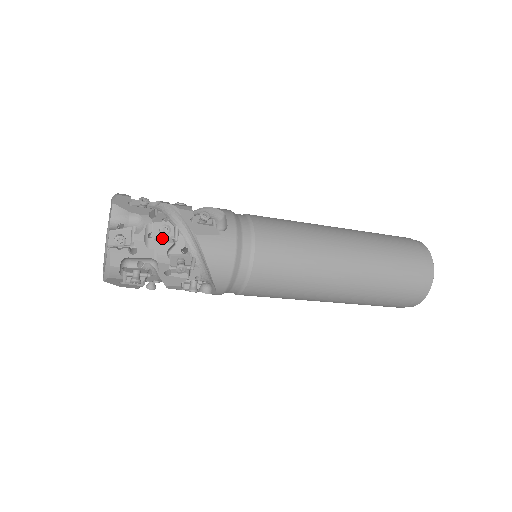
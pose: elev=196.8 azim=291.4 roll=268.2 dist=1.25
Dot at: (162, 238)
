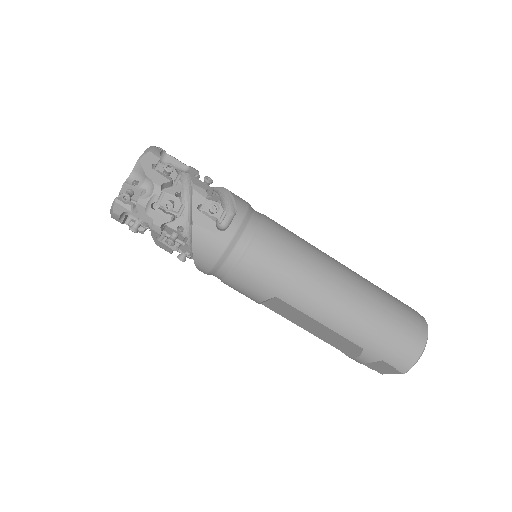
Dot at: occluded
